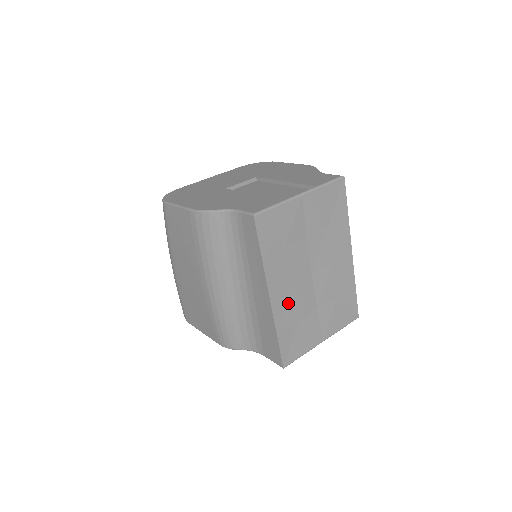
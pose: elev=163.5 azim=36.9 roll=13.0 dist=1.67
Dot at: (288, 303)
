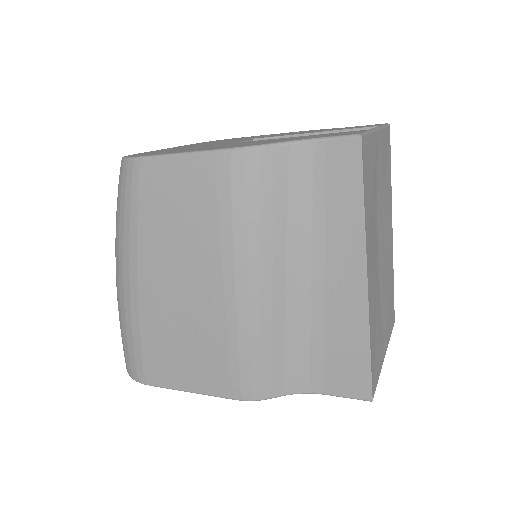
Dot at: (372, 293)
